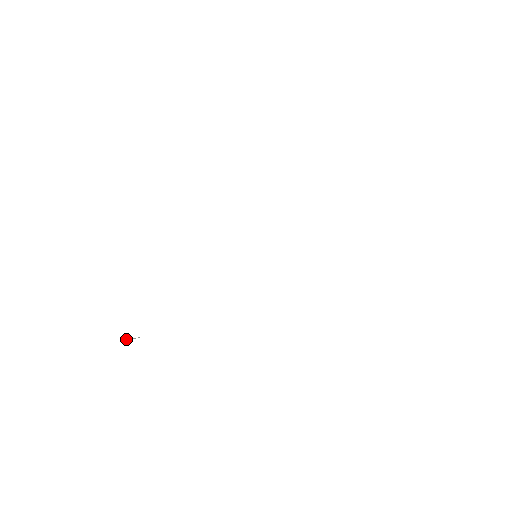
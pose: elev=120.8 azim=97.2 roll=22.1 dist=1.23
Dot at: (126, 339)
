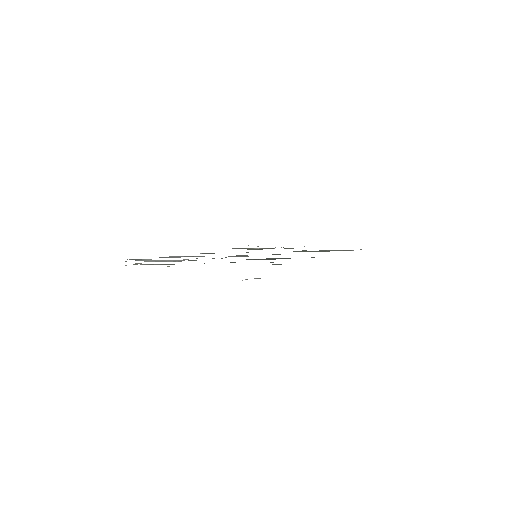
Dot at: occluded
